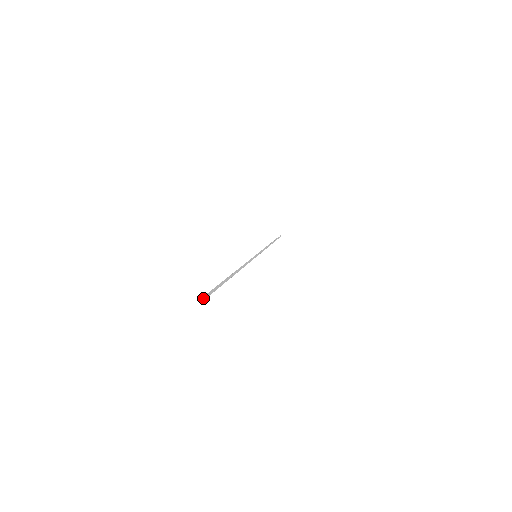
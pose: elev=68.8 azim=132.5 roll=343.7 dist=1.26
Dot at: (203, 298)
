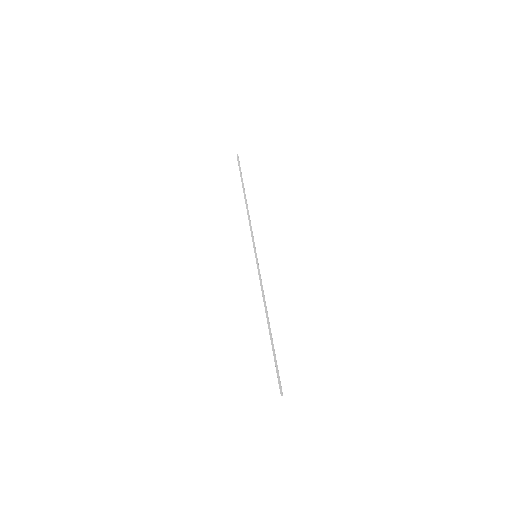
Dot at: (280, 390)
